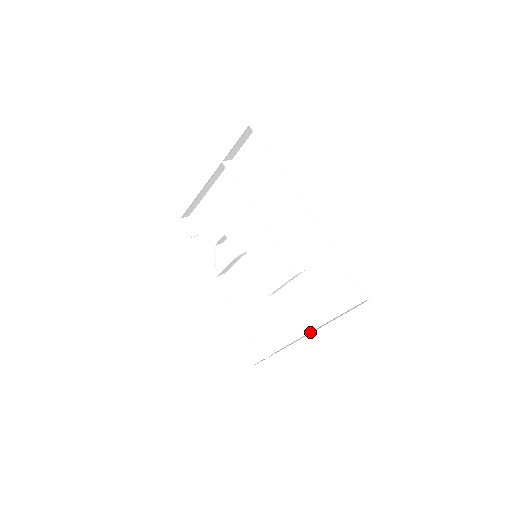
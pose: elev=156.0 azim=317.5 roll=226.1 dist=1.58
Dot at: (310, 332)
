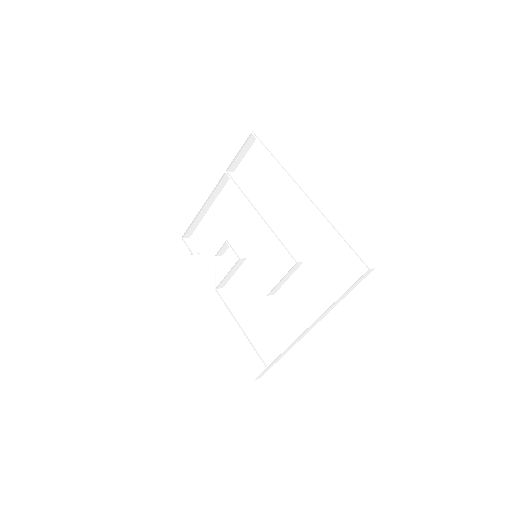
Dot at: (311, 326)
